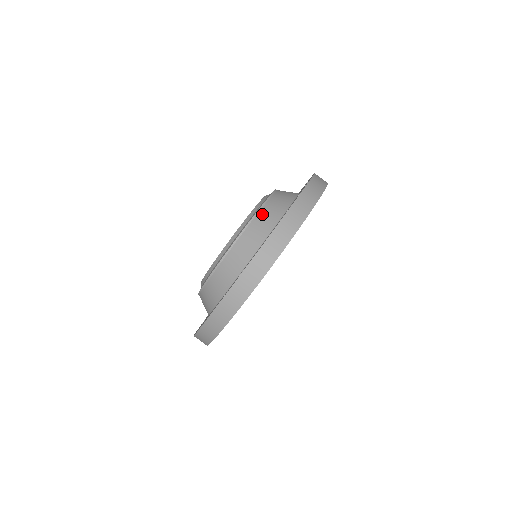
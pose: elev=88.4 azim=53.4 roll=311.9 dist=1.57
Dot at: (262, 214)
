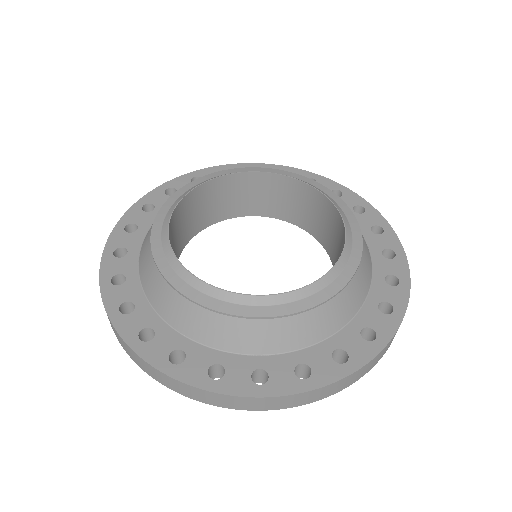
Dot at: occluded
